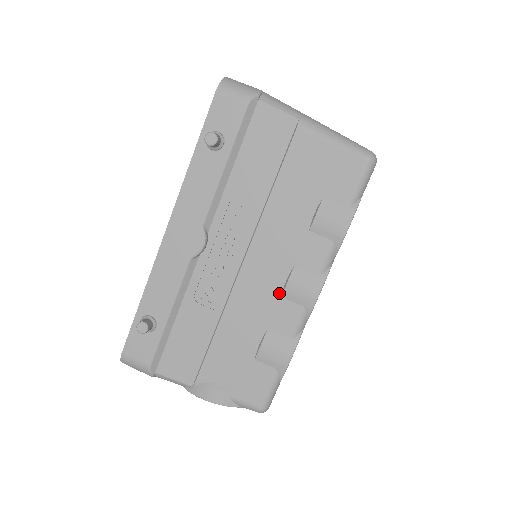
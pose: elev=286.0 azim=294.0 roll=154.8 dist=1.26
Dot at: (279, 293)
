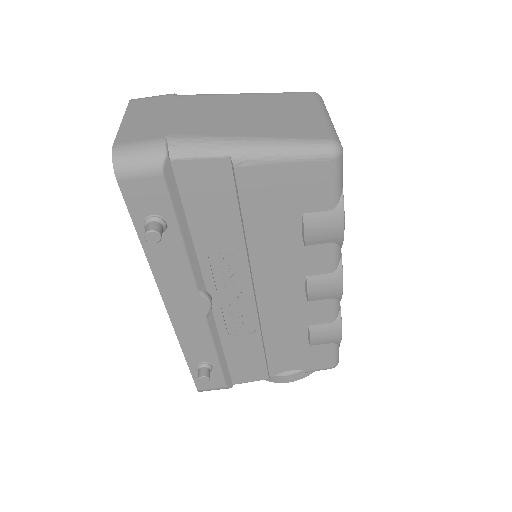
Dot at: (304, 300)
